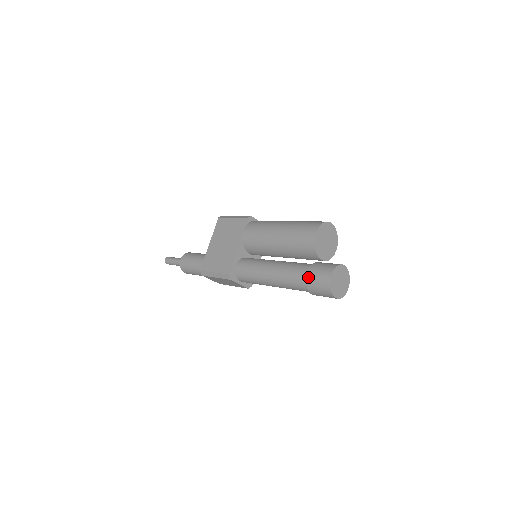
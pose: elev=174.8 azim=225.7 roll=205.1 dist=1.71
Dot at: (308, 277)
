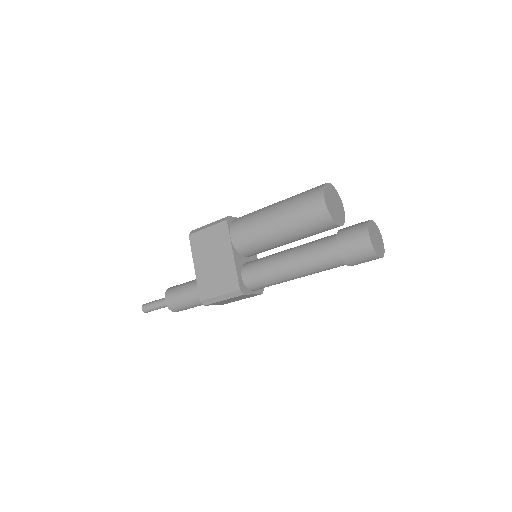
Dot at: (341, 250)
